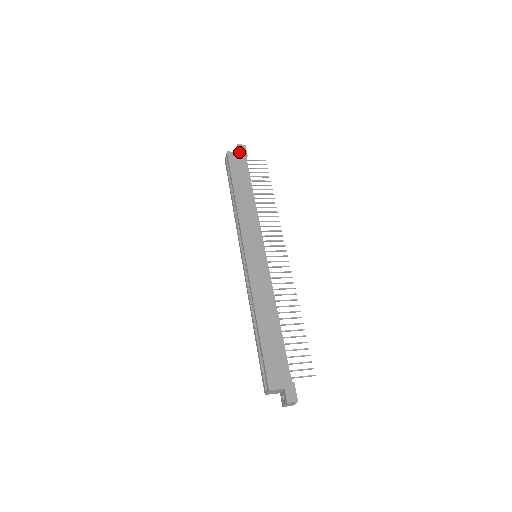
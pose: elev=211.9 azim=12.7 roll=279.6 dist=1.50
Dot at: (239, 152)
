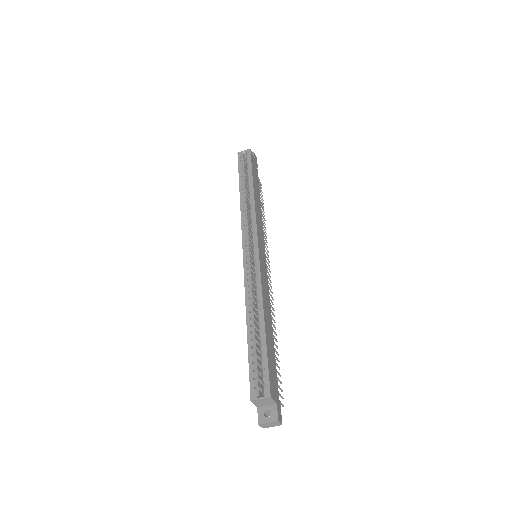
Dot at: (255, 159)
